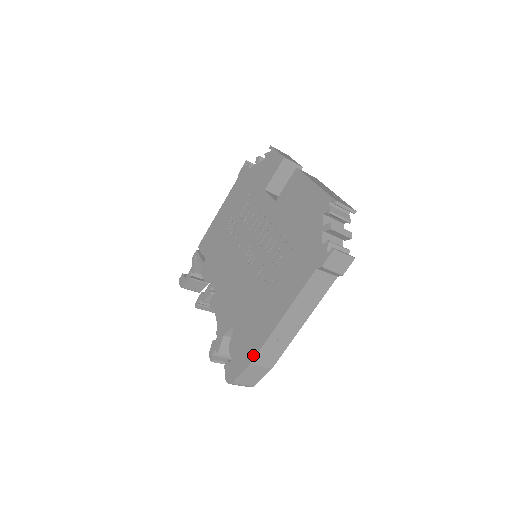
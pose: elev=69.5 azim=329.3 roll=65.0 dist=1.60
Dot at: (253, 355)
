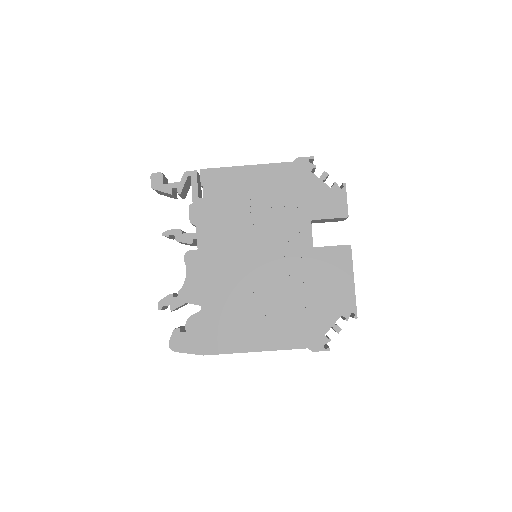
Dot at: (211, 352)
